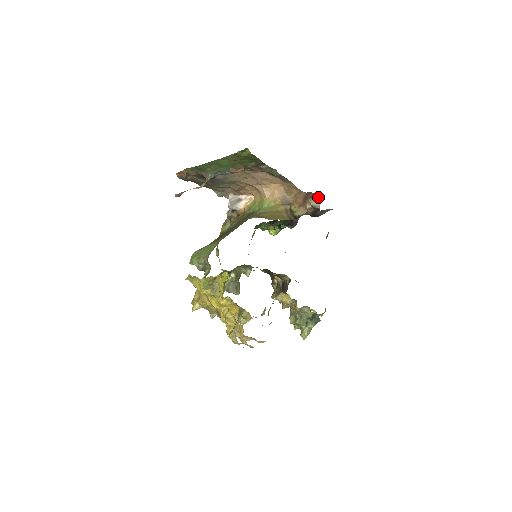
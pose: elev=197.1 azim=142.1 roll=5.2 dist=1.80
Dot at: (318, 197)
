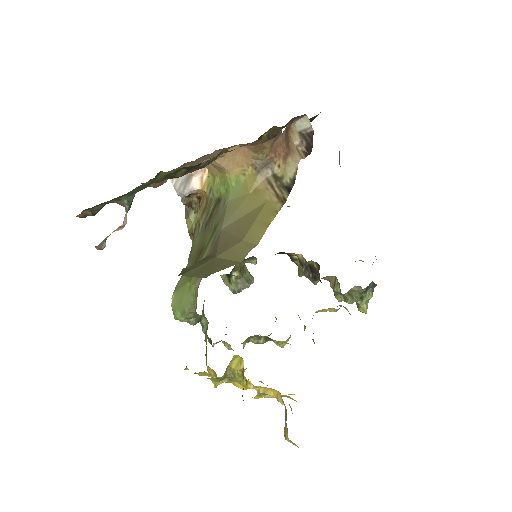
Dot at: occluded
